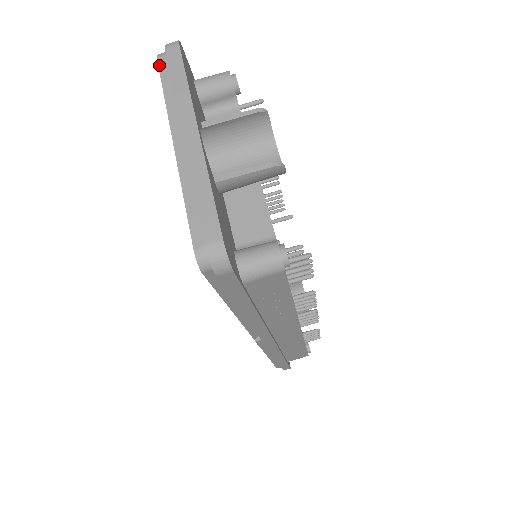
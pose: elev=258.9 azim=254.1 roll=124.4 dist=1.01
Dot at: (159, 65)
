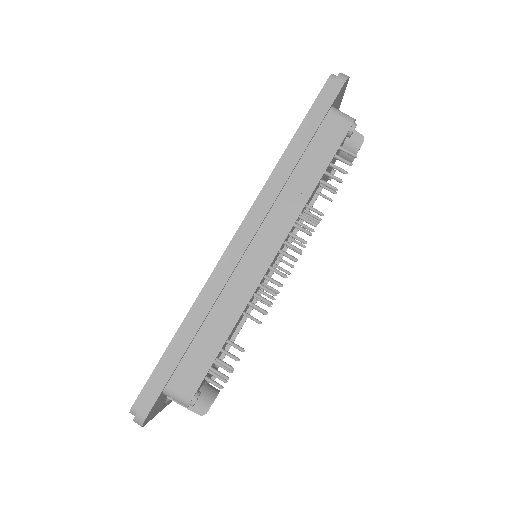
Dot at: occluded
